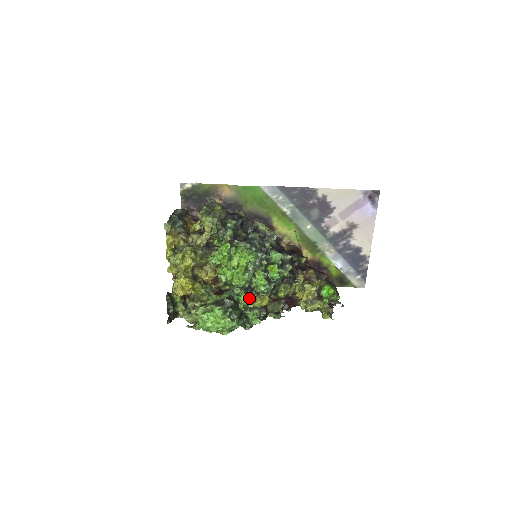
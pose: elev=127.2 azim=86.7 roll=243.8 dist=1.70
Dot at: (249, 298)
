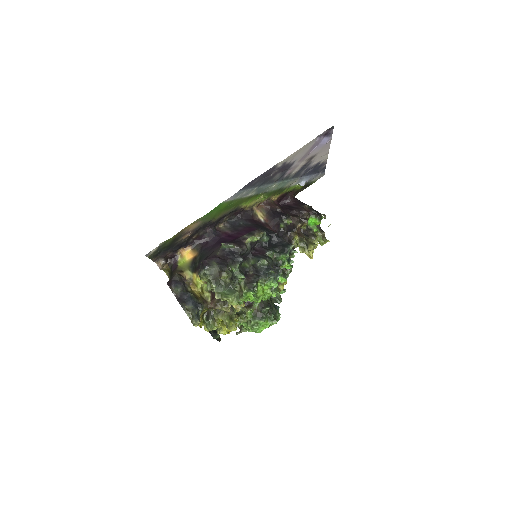
Dot at: occluded
